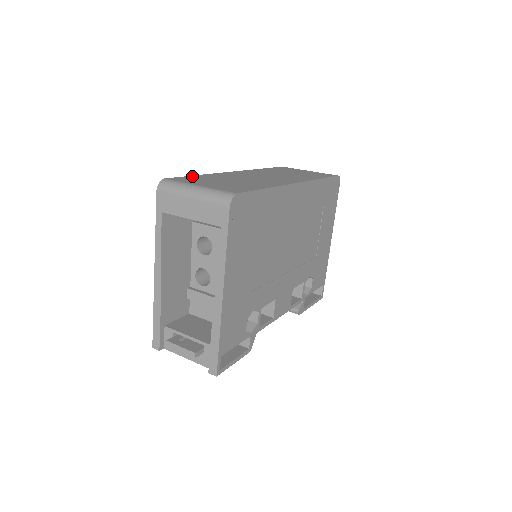
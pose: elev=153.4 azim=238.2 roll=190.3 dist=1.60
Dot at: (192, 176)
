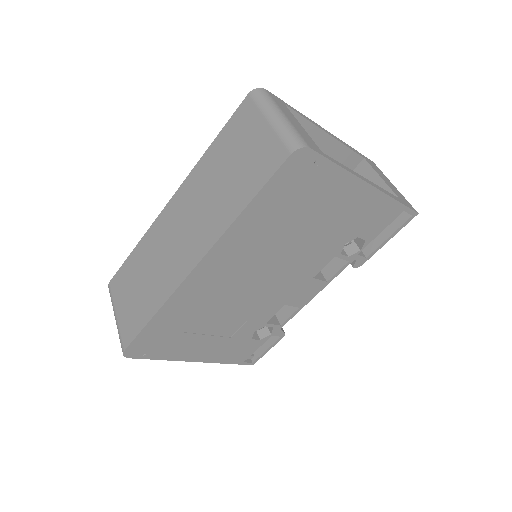
Dot at: (126, 262)
